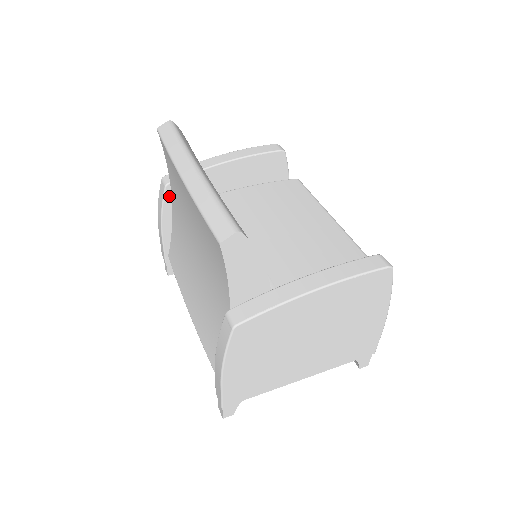
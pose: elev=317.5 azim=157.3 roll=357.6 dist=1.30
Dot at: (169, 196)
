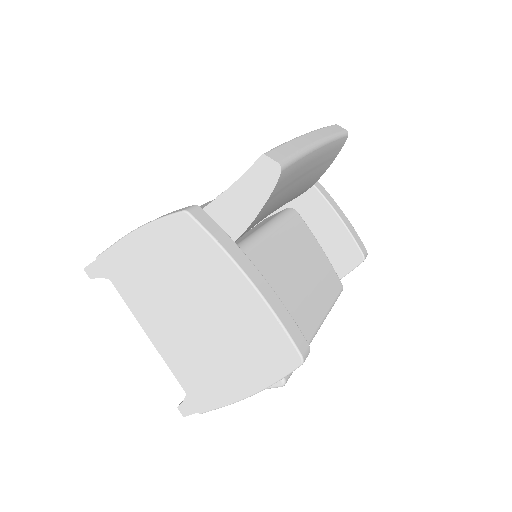
Dot at: occluded
